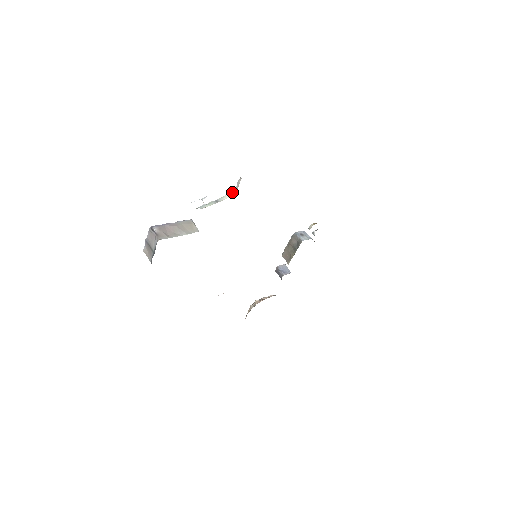
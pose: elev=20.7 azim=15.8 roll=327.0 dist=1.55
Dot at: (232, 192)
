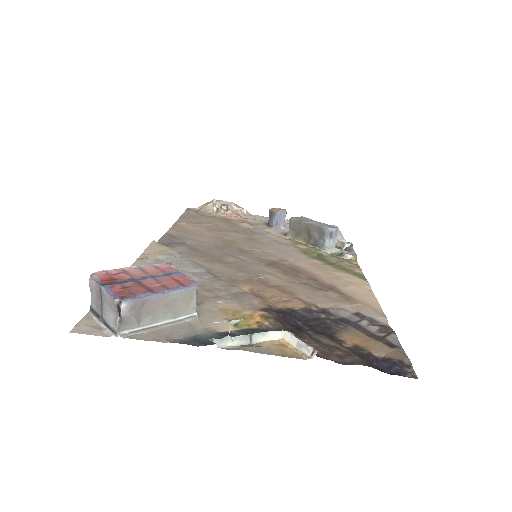
Dot at: occluded
